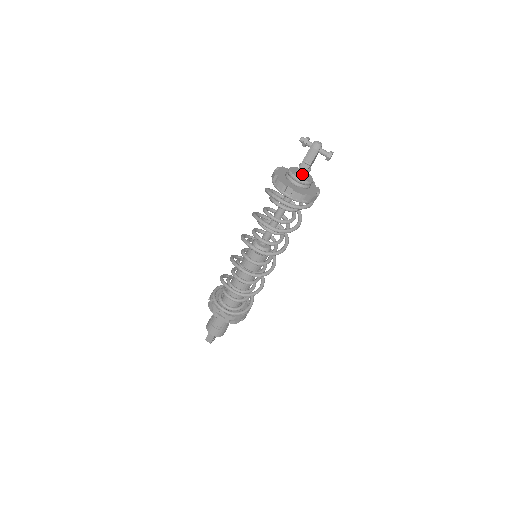
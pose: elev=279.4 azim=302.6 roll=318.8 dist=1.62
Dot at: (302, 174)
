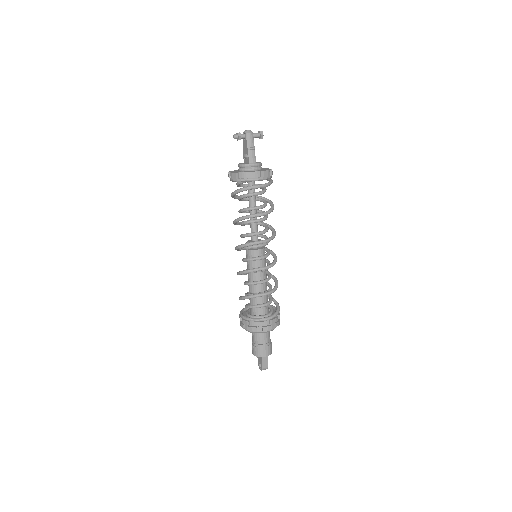
Dot at: (254, 159)
